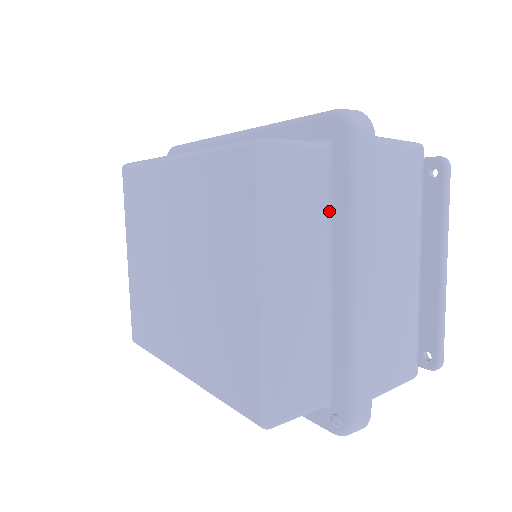
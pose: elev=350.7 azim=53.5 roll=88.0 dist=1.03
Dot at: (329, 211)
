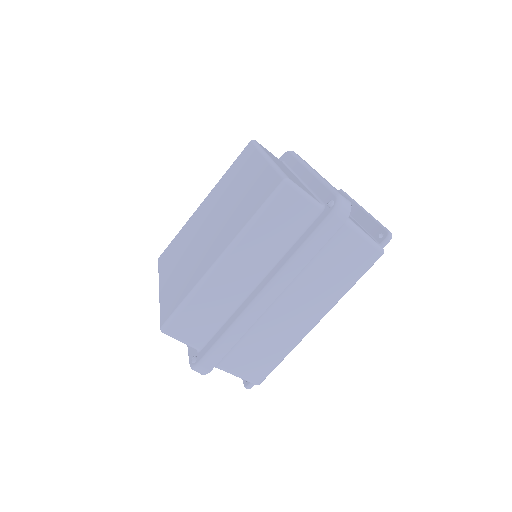
Dot at: (290, 169)
